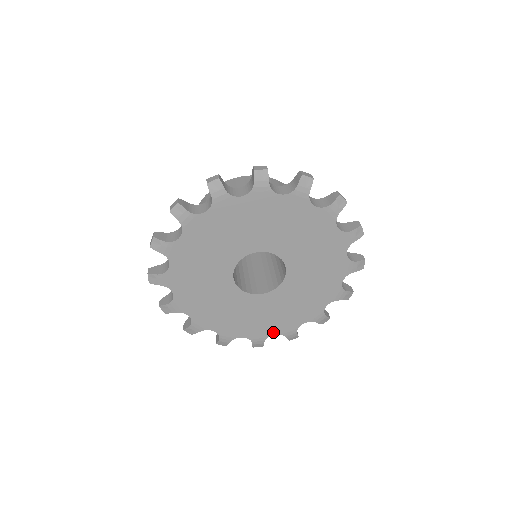
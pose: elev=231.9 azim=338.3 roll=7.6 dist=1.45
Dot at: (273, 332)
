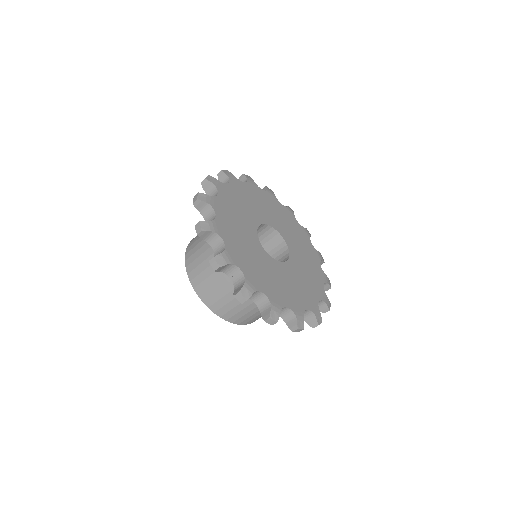
Dot at: (316, 299)
